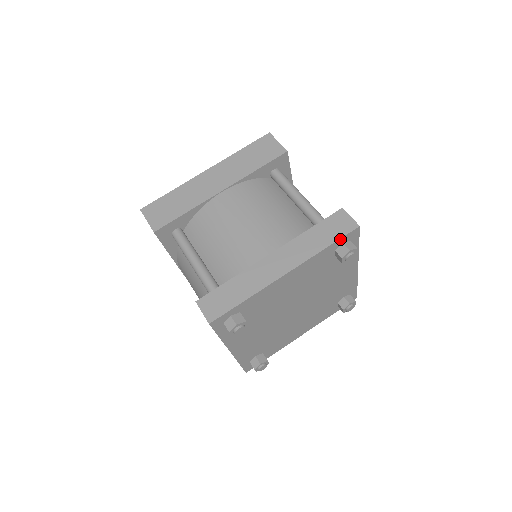
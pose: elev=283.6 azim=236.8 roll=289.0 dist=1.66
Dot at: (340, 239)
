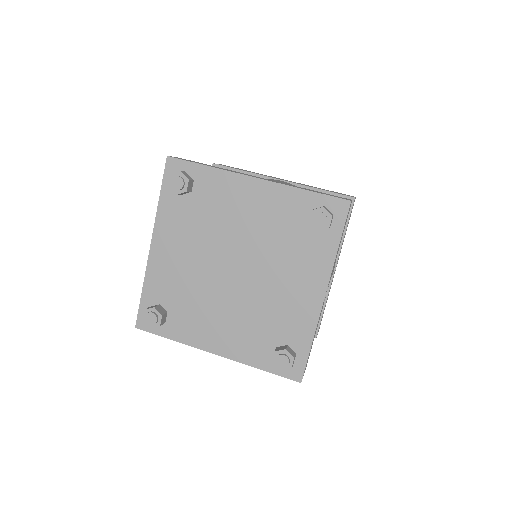
Dot at: (324, 196)
